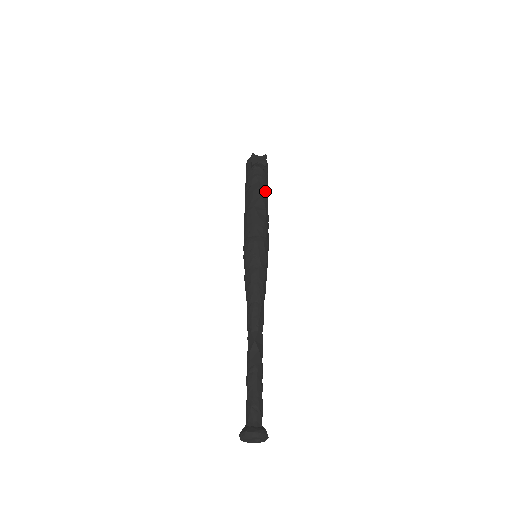
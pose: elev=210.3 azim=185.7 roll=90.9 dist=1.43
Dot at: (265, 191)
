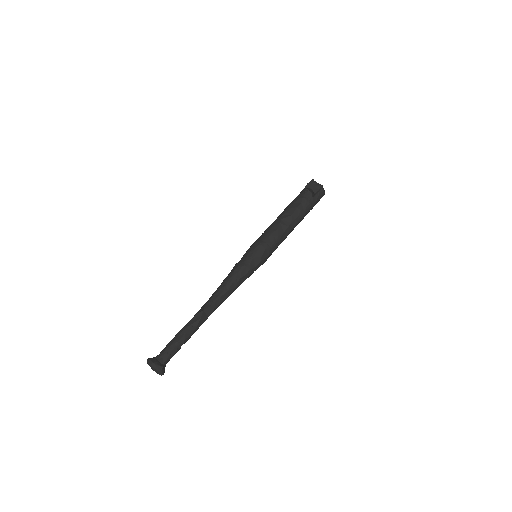
Dot at: (301, 213)
